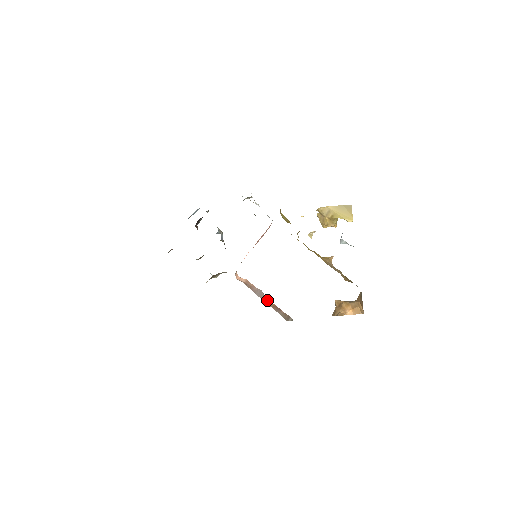
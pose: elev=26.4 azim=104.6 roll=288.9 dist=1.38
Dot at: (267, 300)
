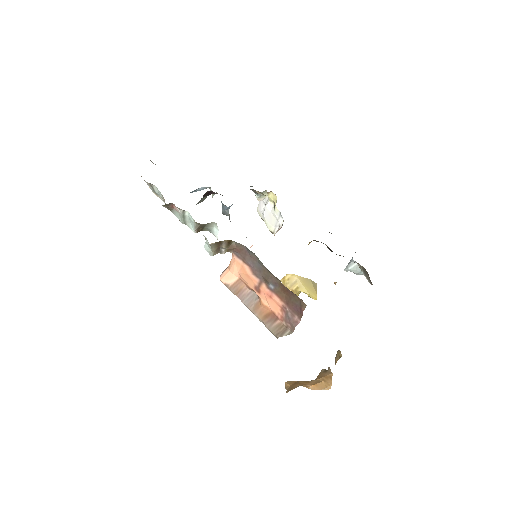
Dot at: (260, 306)
